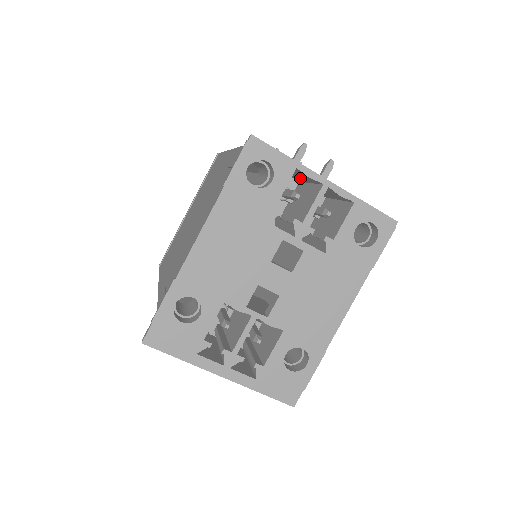
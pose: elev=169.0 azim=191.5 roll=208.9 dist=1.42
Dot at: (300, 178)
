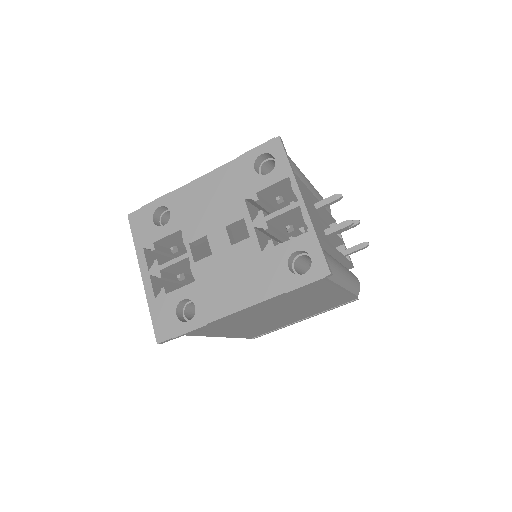
Dot at: occluded
